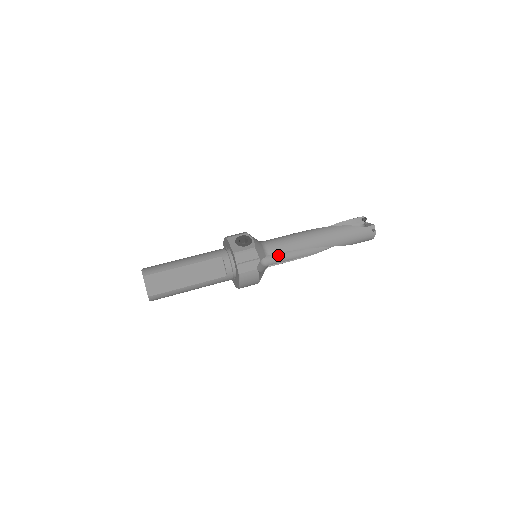
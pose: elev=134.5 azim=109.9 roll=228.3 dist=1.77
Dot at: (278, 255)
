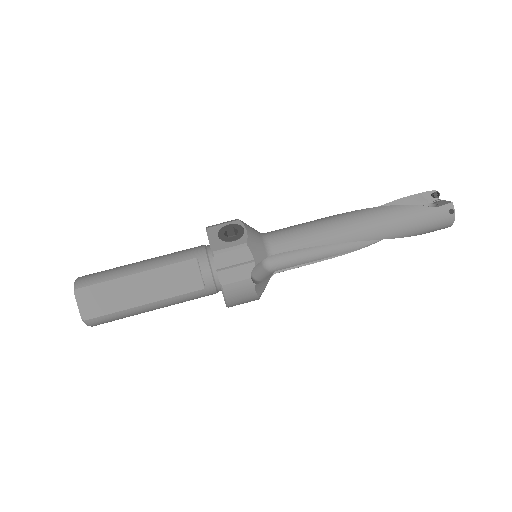
Dot at: (292, 254)
